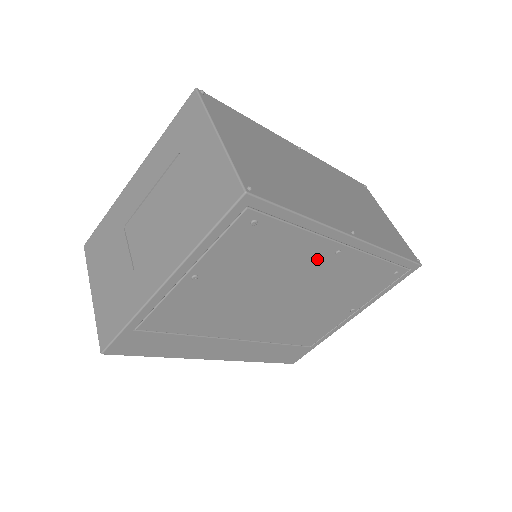
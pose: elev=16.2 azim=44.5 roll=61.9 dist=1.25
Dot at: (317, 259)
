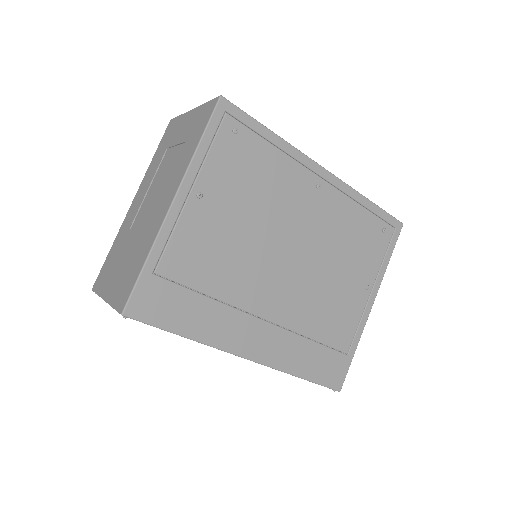
Dot at: (303, 193)
